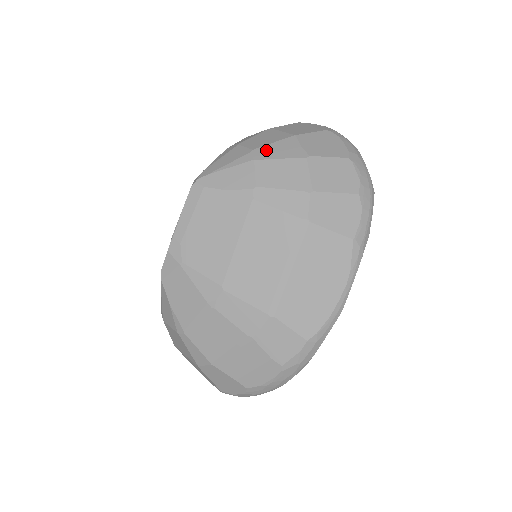
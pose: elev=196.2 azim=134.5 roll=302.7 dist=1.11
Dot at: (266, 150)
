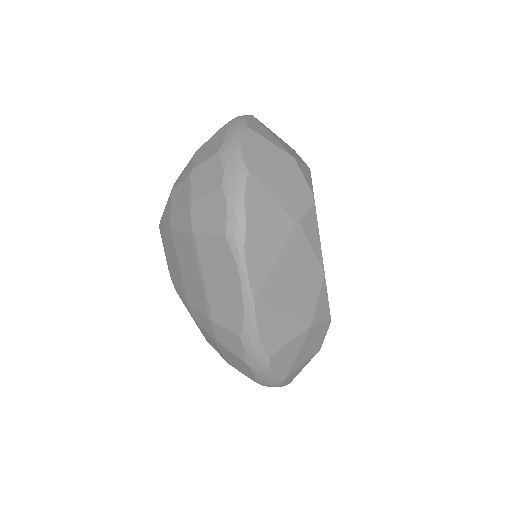
Dot at: (178, 179)
